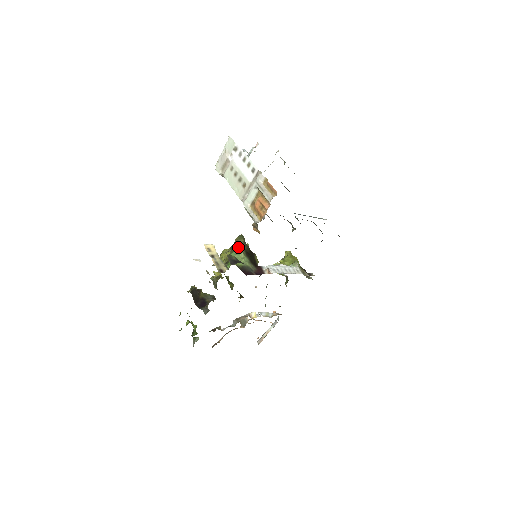
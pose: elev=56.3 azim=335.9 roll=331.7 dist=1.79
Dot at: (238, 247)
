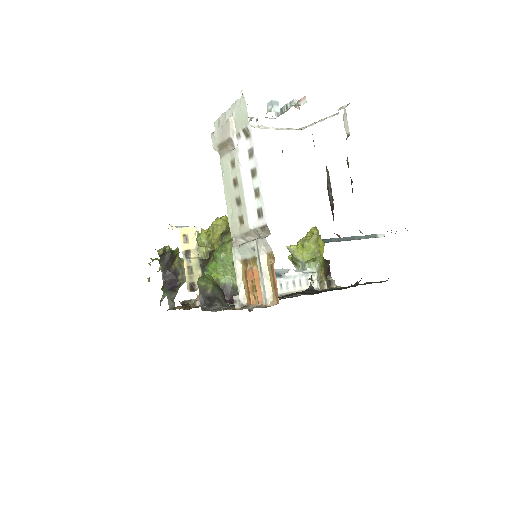
Dot at: (230, 245)
